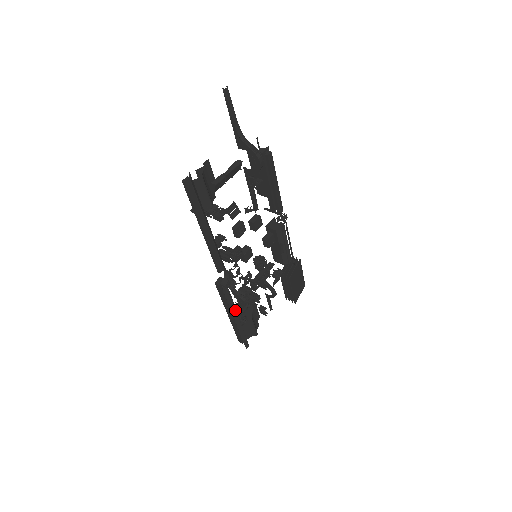
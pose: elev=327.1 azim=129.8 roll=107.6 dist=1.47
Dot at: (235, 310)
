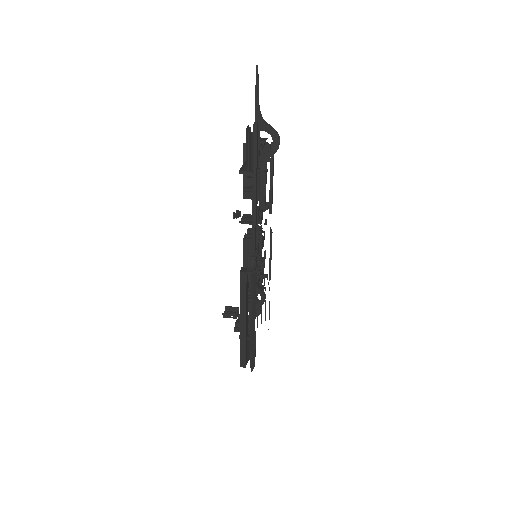
Dot at: (255, 308)
